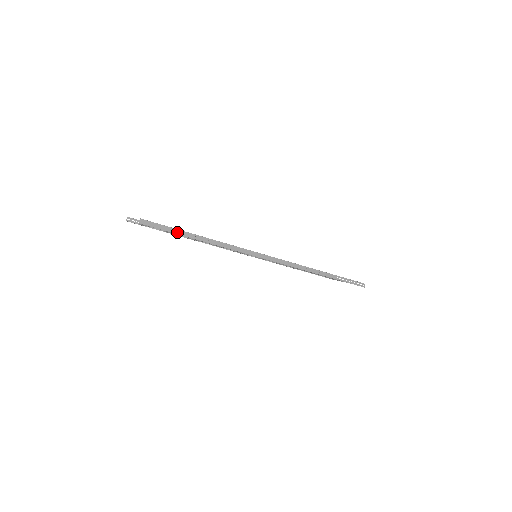
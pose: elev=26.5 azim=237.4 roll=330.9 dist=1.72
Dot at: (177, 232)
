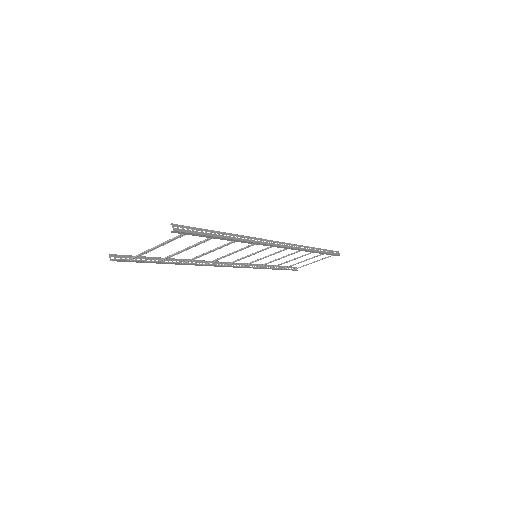
Dot at: (209, 233)
